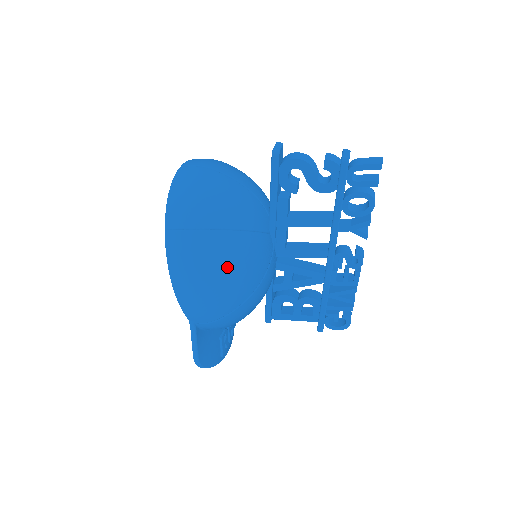
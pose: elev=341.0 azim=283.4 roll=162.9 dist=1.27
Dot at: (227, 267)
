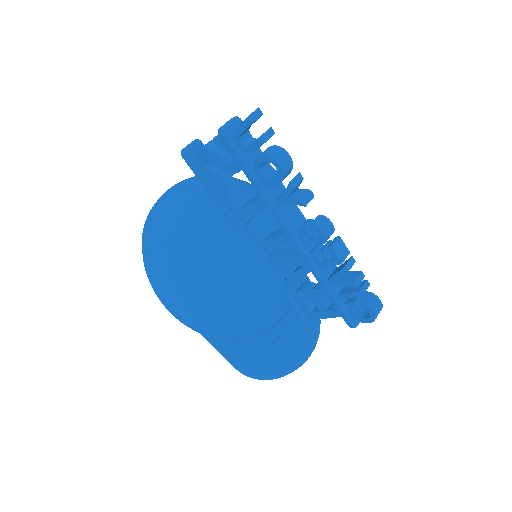
Dot at: (187, 276)
